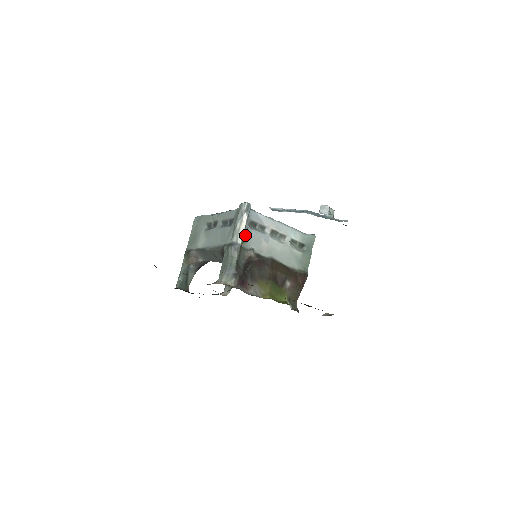
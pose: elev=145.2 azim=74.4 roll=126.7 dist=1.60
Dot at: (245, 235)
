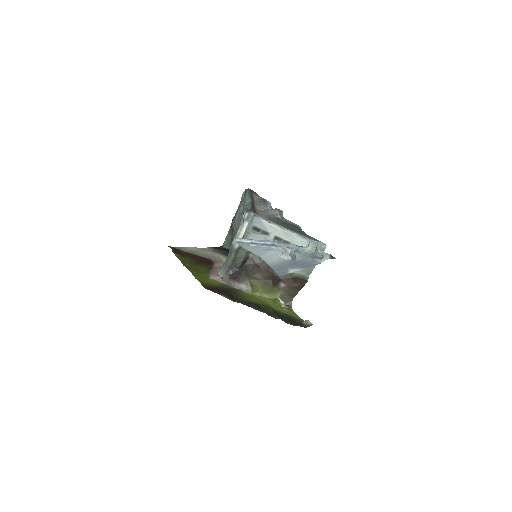
Dot at: (246, 238)
